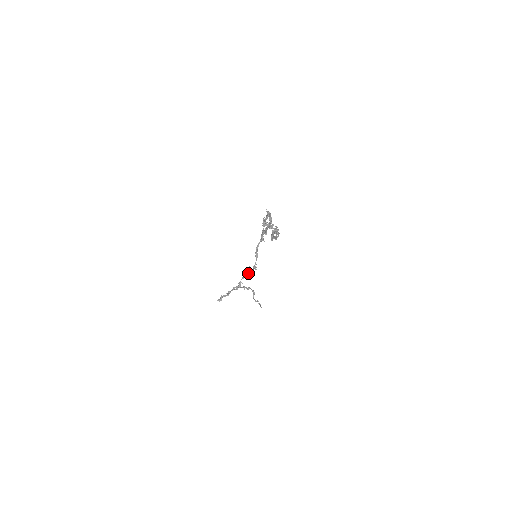
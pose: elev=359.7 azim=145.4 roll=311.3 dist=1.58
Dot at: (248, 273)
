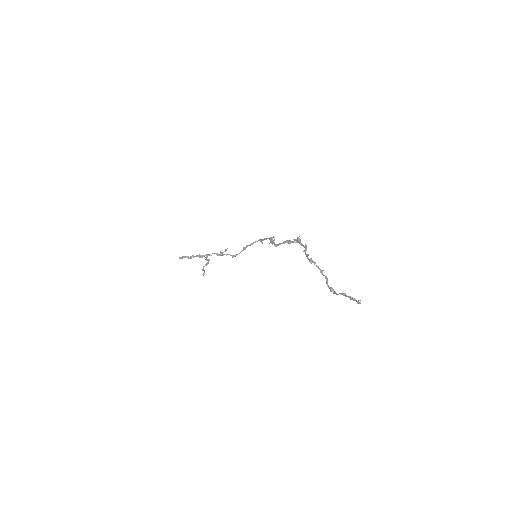
Dot at: occluded
